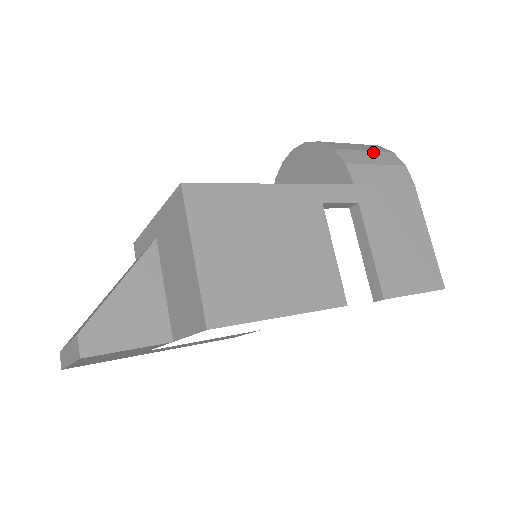
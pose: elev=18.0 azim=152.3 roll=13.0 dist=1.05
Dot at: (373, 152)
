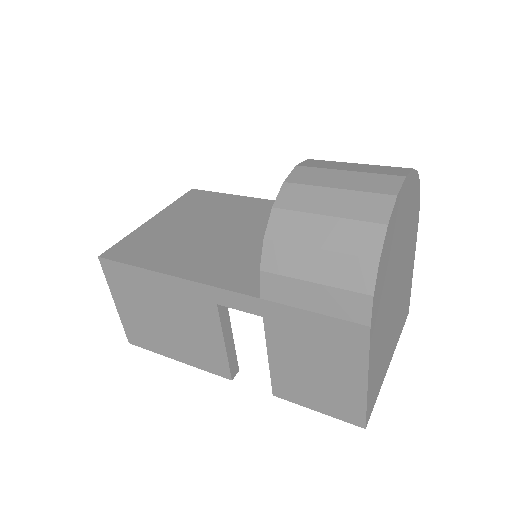
Dot at: (331, 255)
